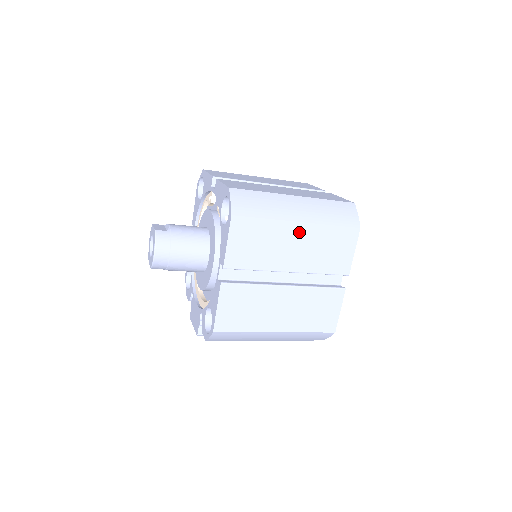
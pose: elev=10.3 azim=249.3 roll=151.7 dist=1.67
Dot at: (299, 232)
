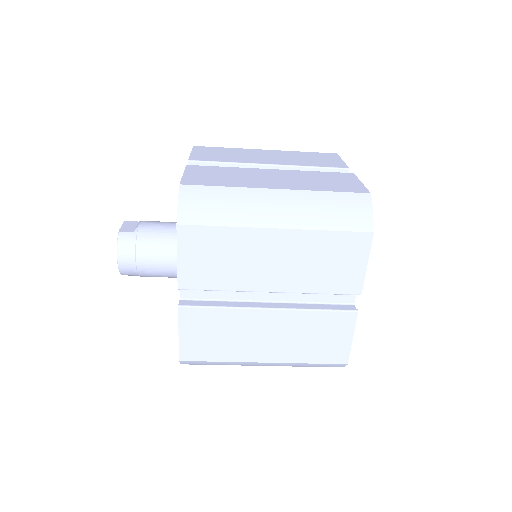
Dot at: (278, 241)
